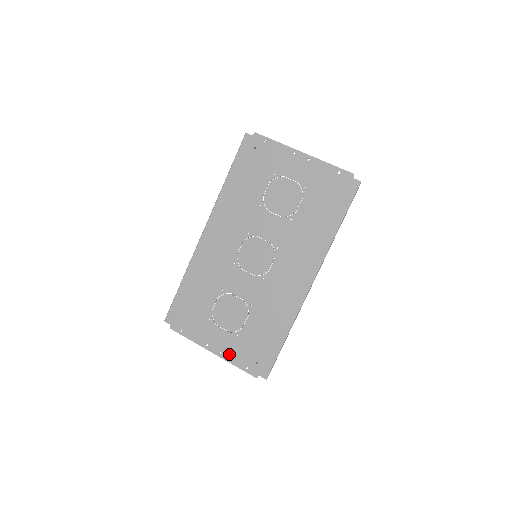
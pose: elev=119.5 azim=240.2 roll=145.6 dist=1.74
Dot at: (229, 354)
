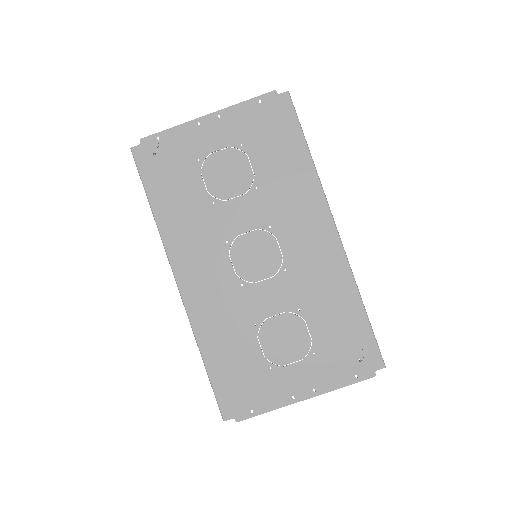
Dot at: (324, 382)
